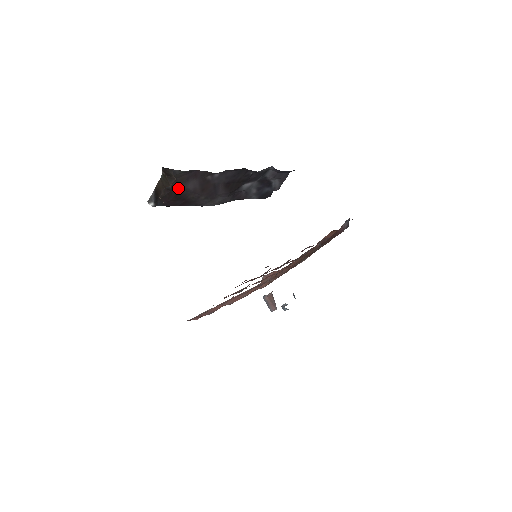
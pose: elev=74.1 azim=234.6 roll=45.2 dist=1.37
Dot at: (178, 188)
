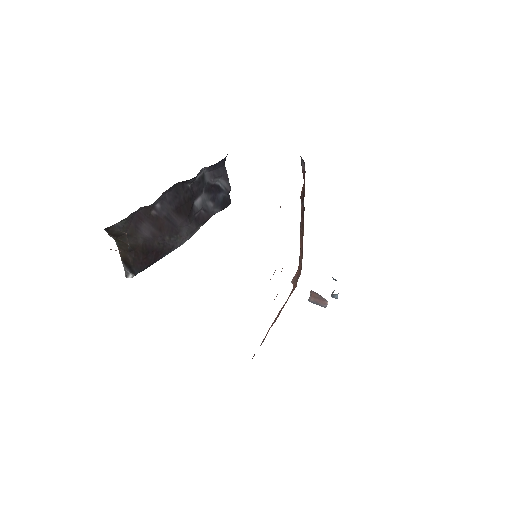
Dot at: (137, 243)
